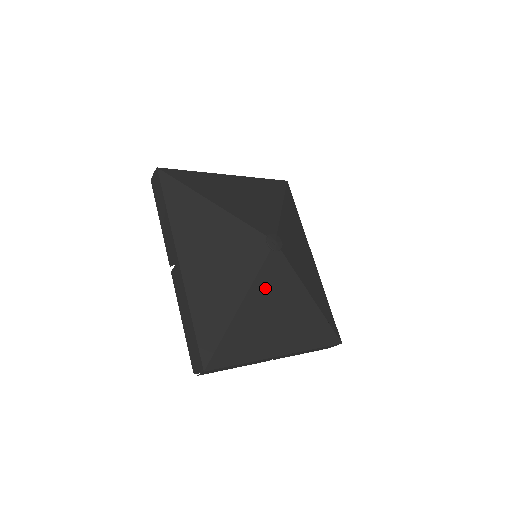
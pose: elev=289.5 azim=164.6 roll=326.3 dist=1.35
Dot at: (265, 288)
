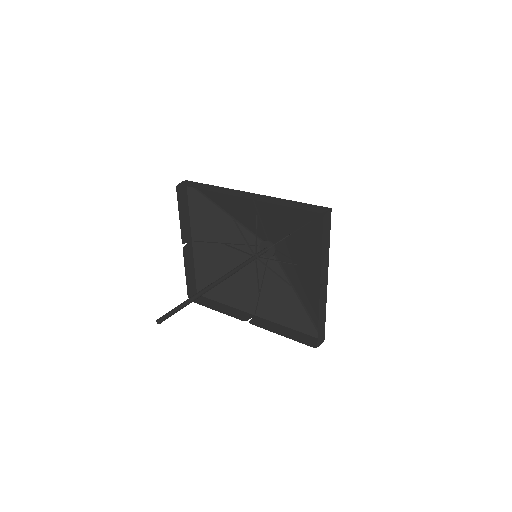
Dot at: (292, 247)
